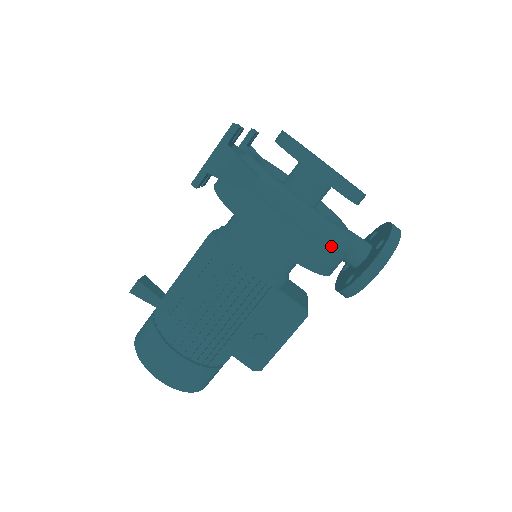
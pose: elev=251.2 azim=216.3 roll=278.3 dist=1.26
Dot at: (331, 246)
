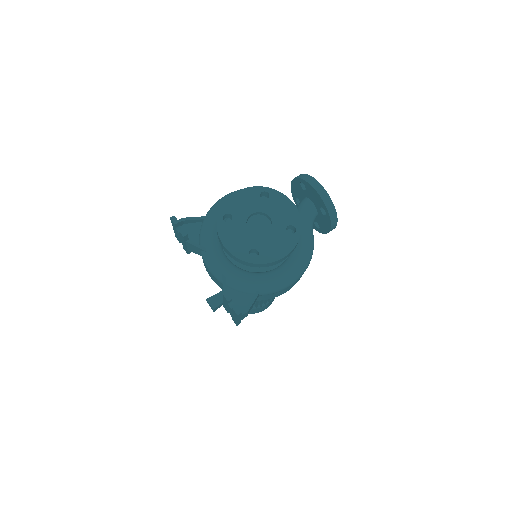
Dot at: occluded
